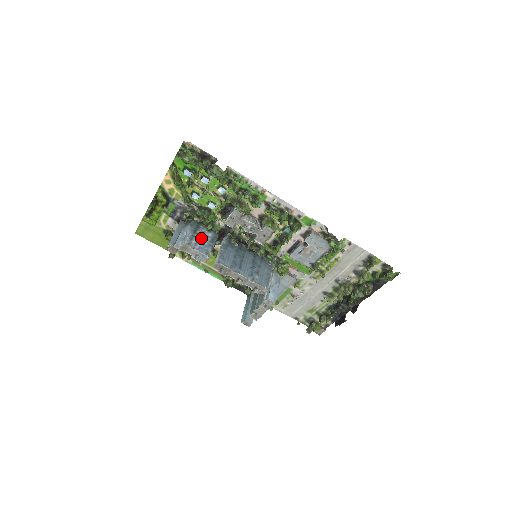
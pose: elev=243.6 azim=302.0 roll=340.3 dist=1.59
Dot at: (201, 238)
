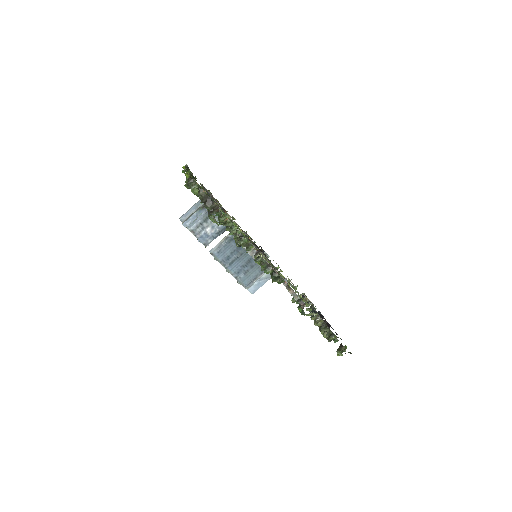
Dot at: (208, 227)
